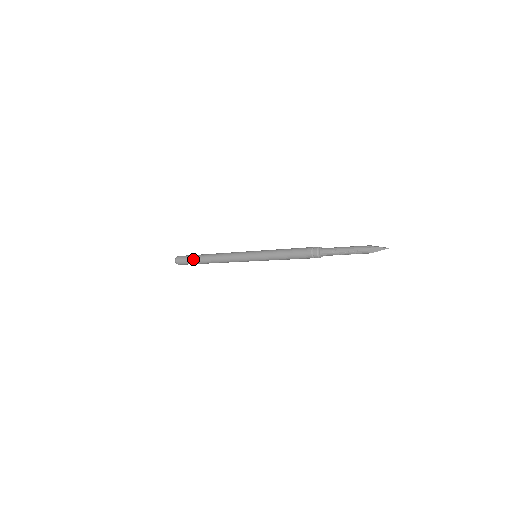
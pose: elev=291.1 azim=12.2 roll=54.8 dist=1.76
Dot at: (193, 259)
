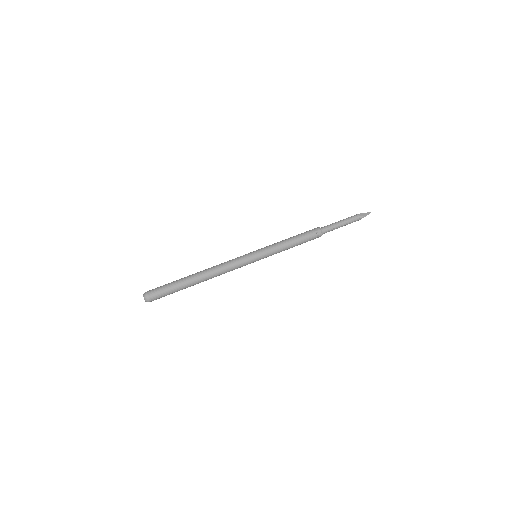
Dot at: (178, 290)
